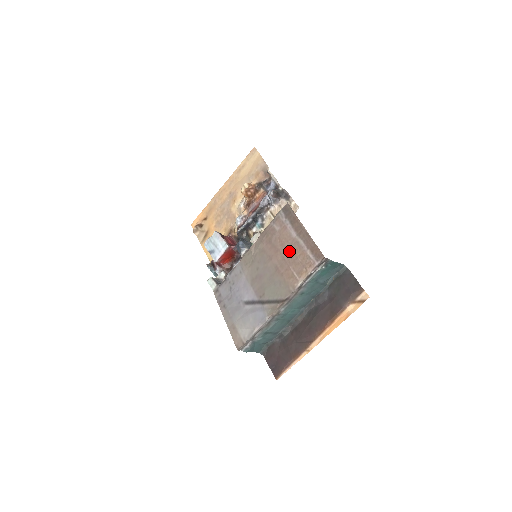
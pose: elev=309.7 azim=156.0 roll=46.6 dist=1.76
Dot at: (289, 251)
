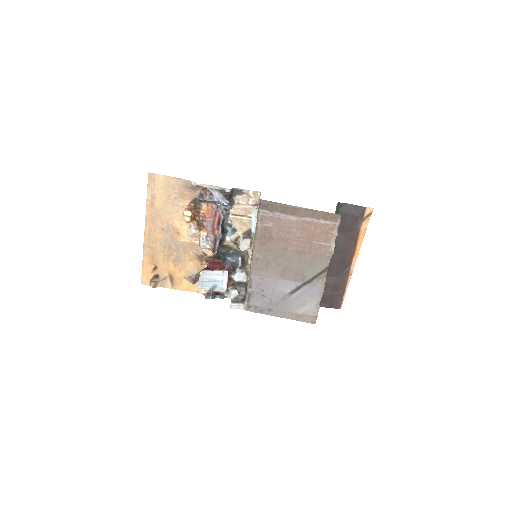
Dot at: (301, 233)
